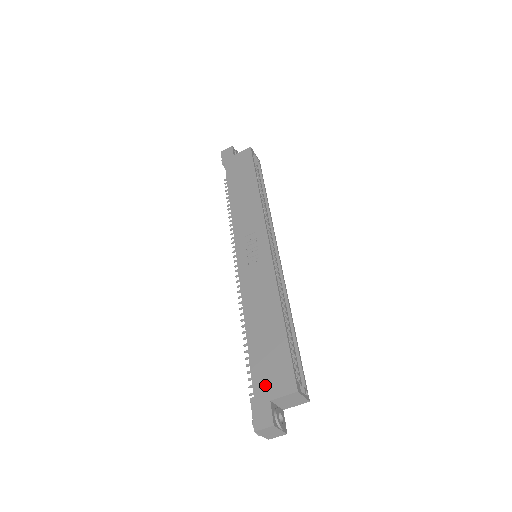
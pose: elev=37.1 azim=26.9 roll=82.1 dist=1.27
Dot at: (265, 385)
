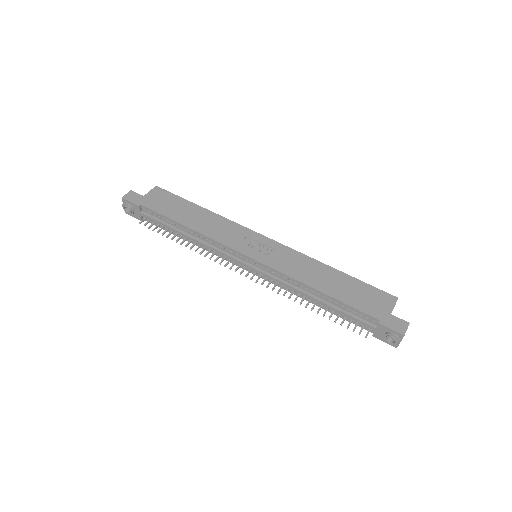
Dot at: (378, 309)
